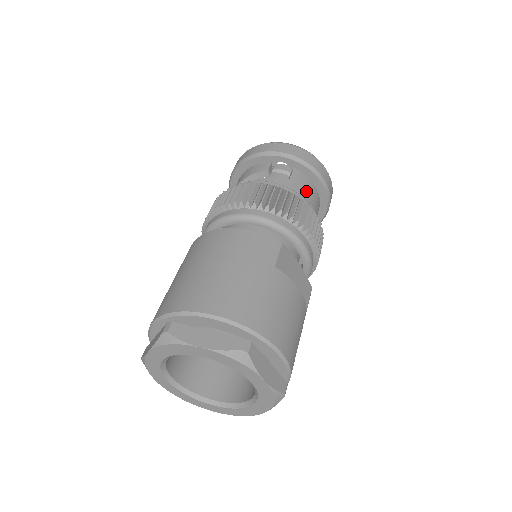
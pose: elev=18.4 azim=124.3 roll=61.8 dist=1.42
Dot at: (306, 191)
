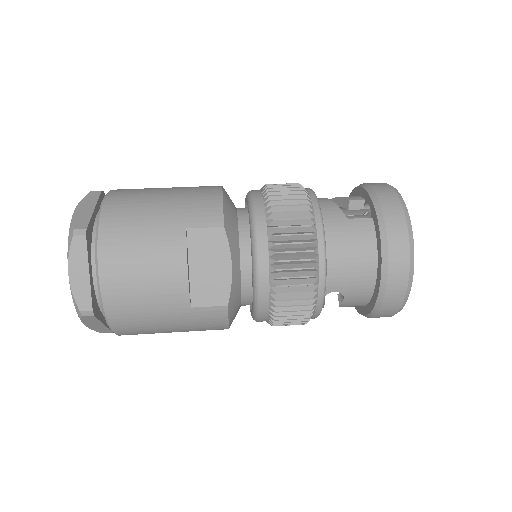
Dot at: (351, 244)
